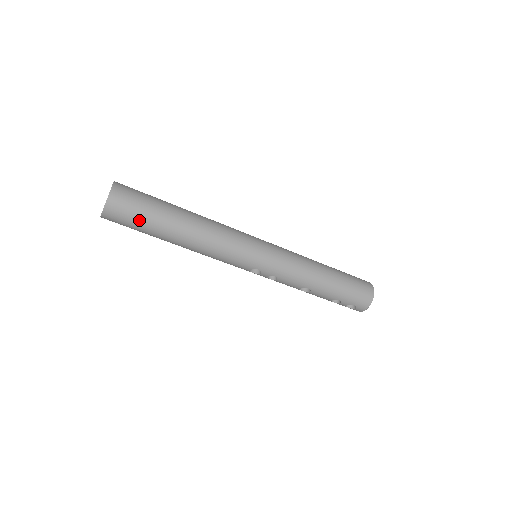
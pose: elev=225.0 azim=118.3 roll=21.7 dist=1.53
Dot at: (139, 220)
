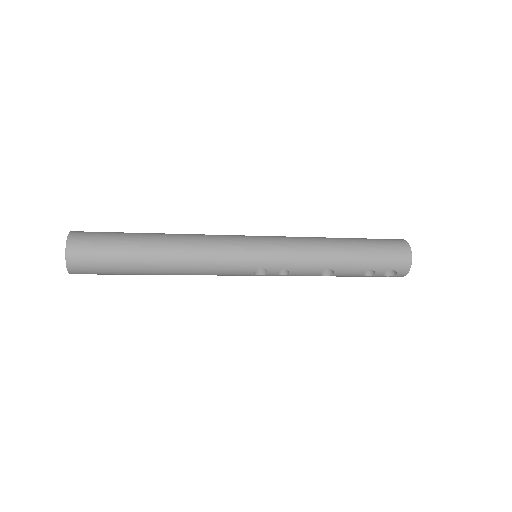
Dot at: (108, 260)
